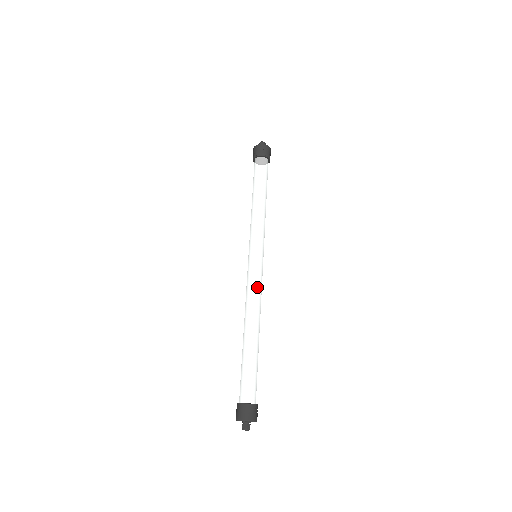
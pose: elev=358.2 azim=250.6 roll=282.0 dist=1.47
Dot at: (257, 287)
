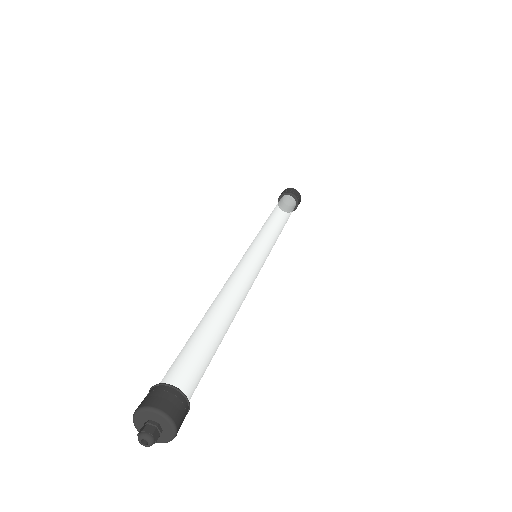
Dot at: (241, 269)
